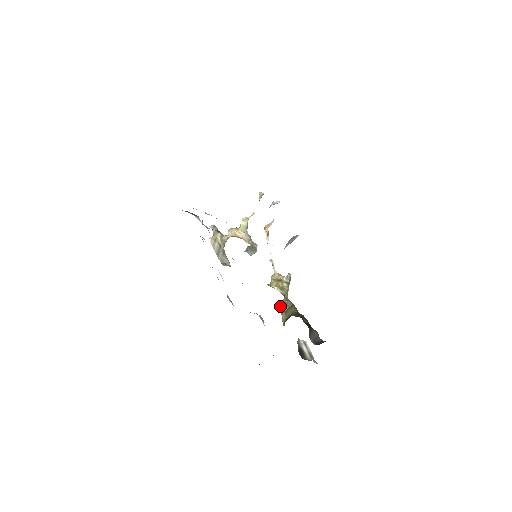
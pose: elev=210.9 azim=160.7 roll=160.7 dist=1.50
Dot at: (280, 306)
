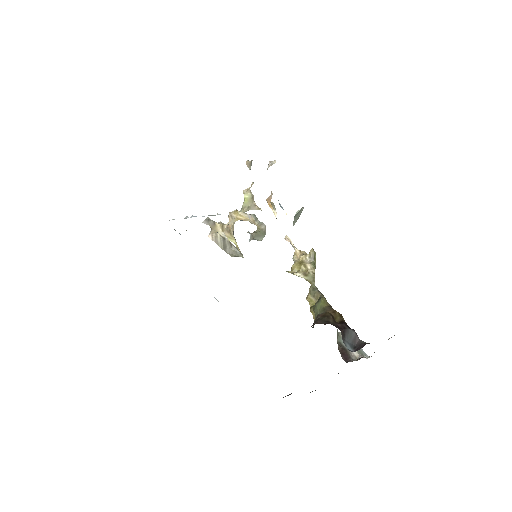
Dot at: (307, 299)
